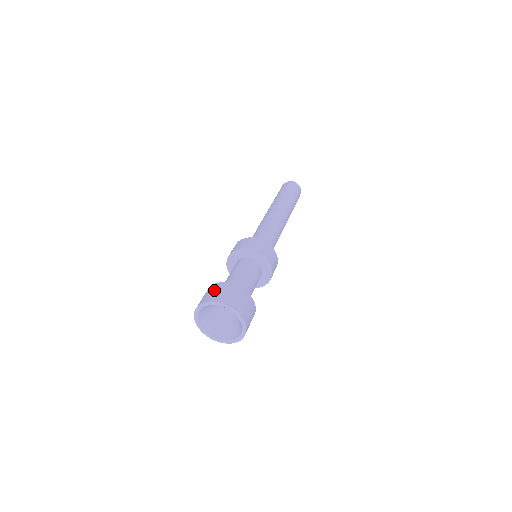
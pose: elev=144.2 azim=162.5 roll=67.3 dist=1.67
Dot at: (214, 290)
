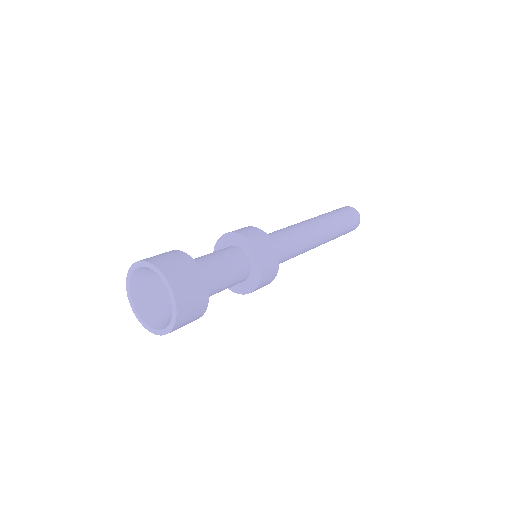
Dot at: (177, 261)
